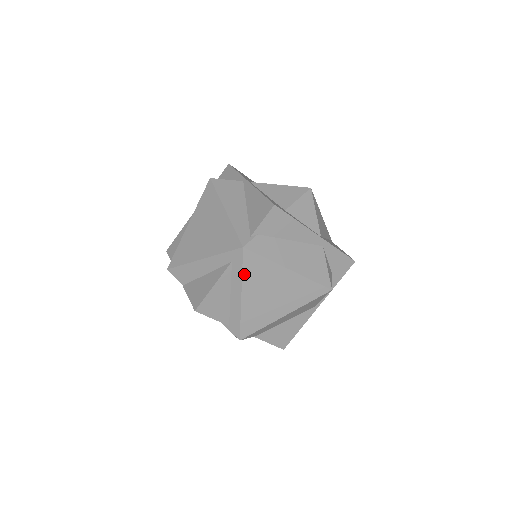
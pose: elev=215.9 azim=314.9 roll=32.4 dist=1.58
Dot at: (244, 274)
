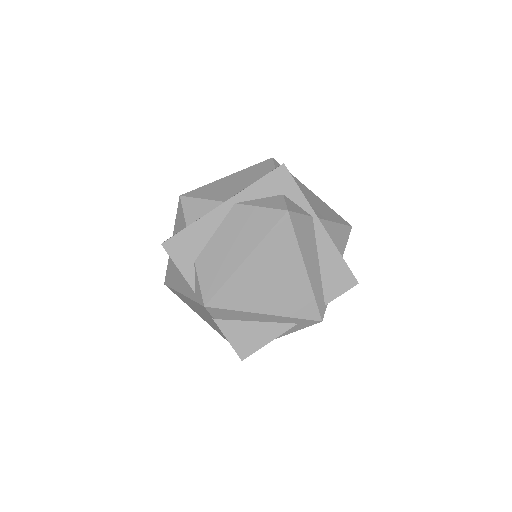
Dot at: occluded
